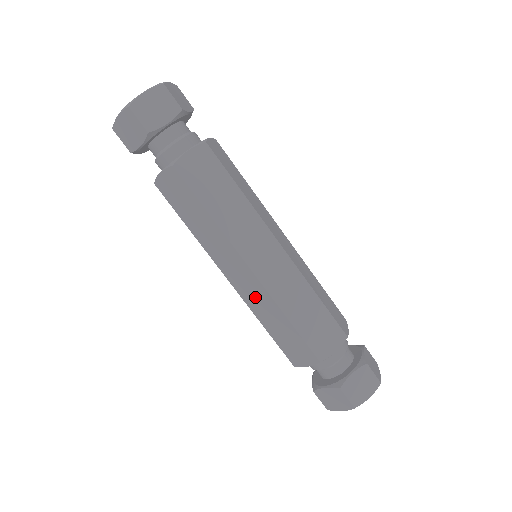
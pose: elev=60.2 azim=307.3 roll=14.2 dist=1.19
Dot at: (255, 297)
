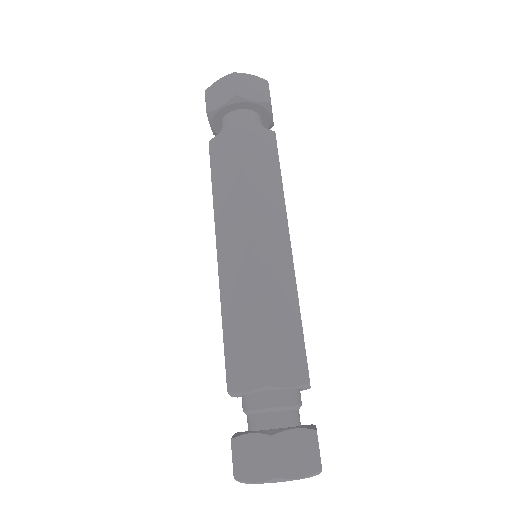
Dot at: (236, 279)
